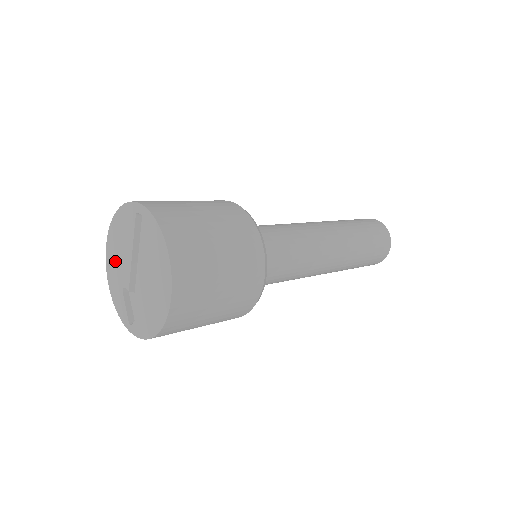
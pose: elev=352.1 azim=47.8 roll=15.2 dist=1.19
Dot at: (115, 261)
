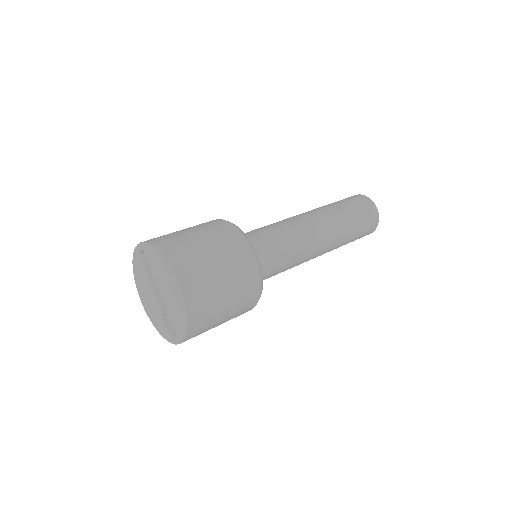
Dot at: (149, 304)
